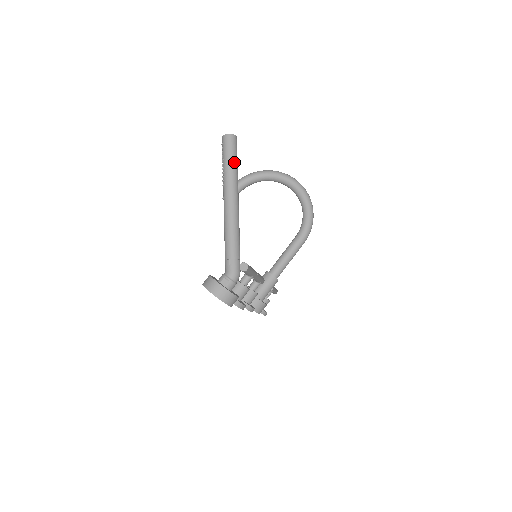
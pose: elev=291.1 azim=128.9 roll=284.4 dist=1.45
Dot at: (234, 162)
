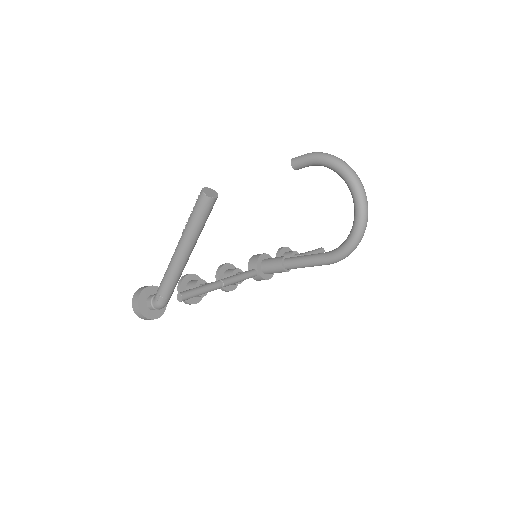
Dot at: (197, 223)
